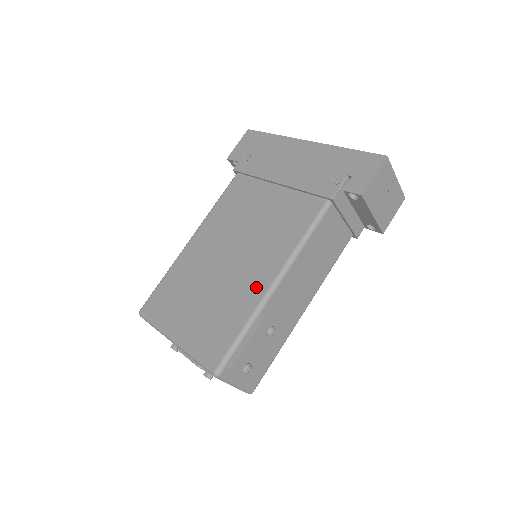
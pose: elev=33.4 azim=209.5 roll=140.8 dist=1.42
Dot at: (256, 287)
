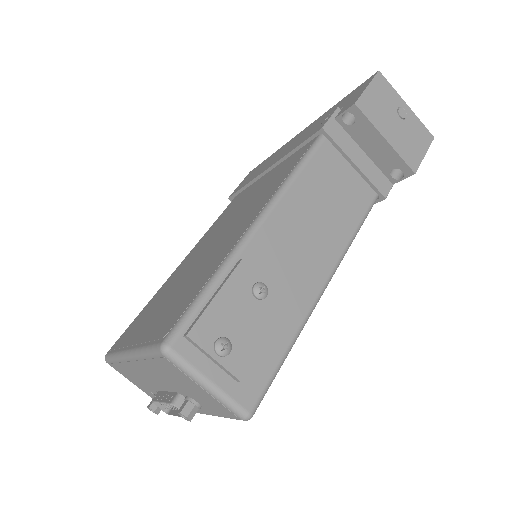
Dot at: (233, 239)
